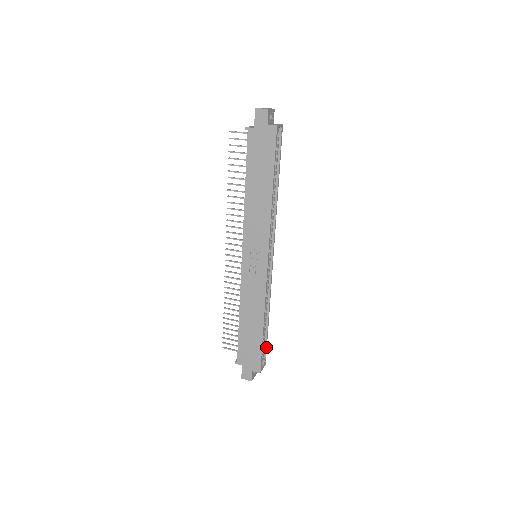
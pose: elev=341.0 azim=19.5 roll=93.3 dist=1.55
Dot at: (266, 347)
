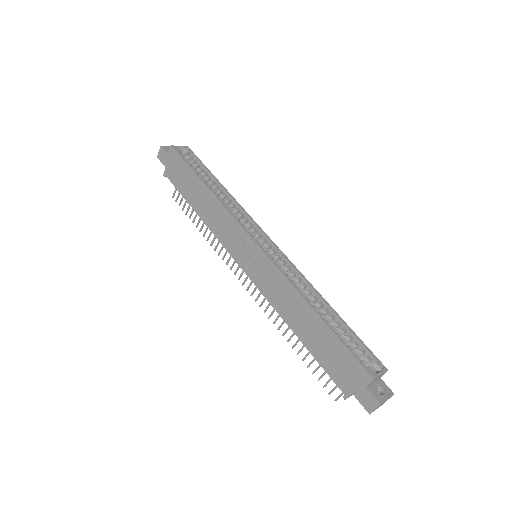
Dot at: (363, 345)
